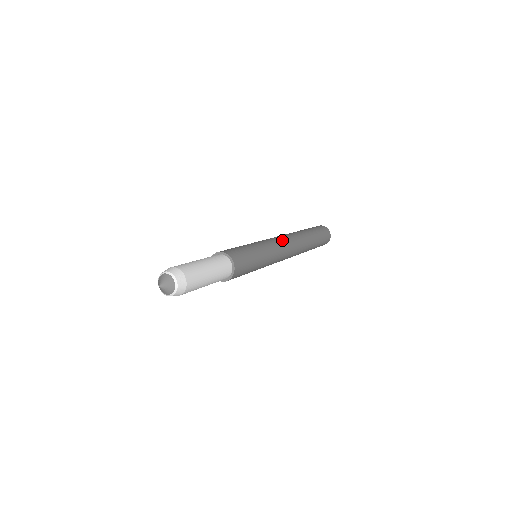
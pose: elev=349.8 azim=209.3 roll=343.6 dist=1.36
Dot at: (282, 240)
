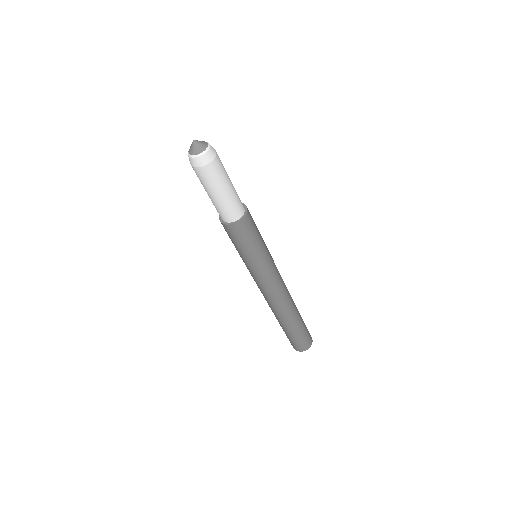
Dot at: occluded
